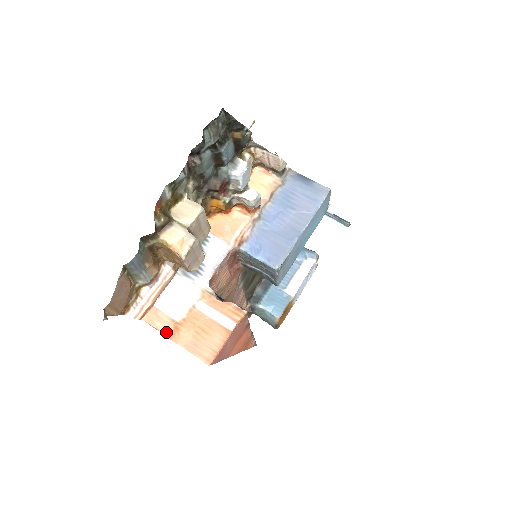
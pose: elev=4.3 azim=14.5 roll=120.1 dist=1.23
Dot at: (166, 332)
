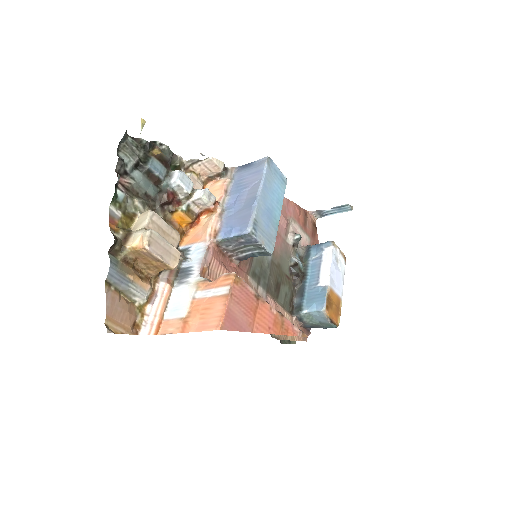
Dot at: (178, 330)
